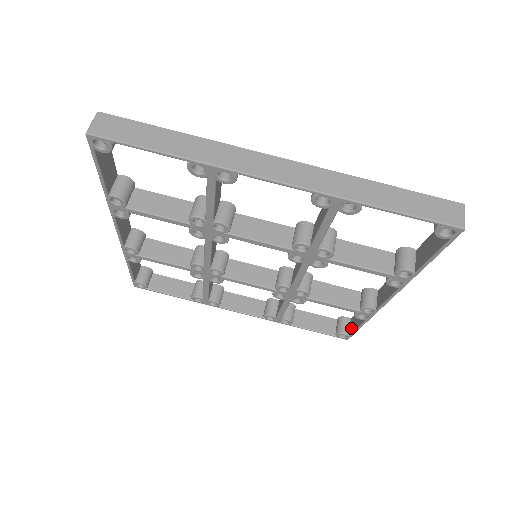
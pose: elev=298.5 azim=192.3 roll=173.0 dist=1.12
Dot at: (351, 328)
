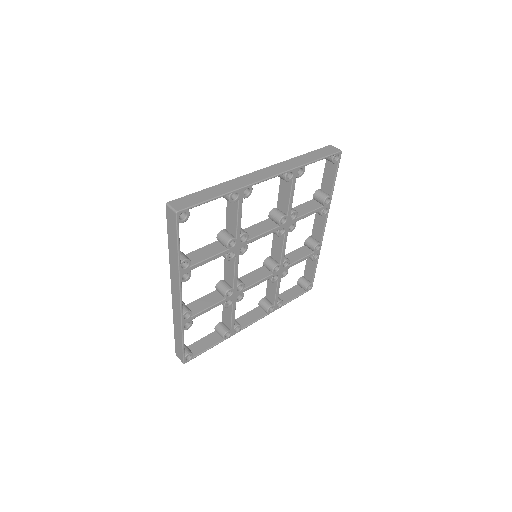
Dot at: (309, 278)
